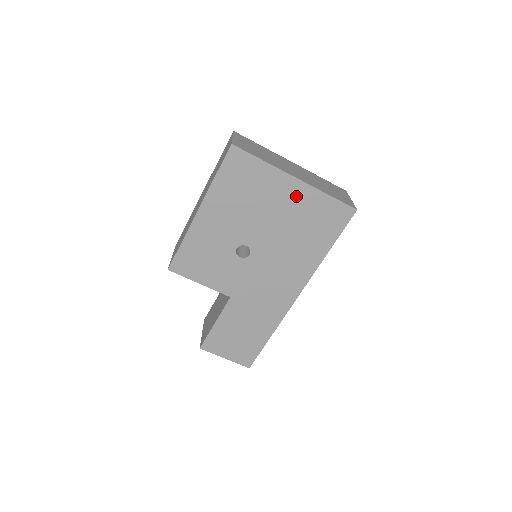
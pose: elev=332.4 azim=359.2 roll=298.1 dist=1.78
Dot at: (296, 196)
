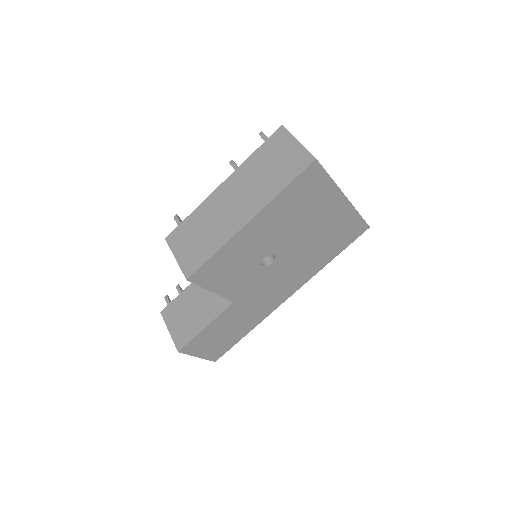
Dot at: (337, 213)
